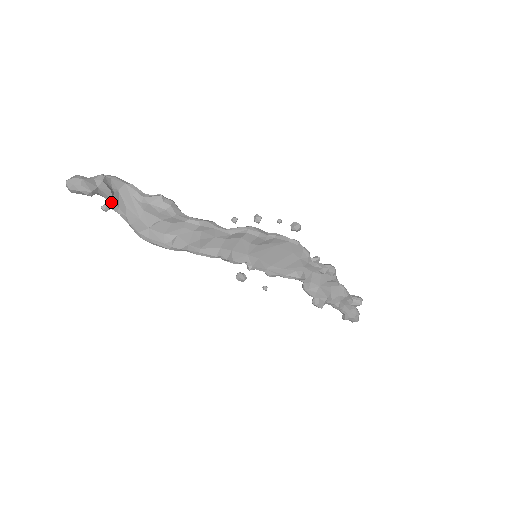
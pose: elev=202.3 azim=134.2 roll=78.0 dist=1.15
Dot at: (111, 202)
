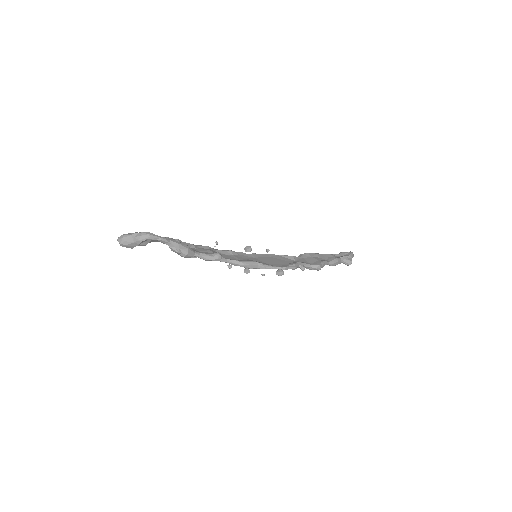
Dot at: occluded
